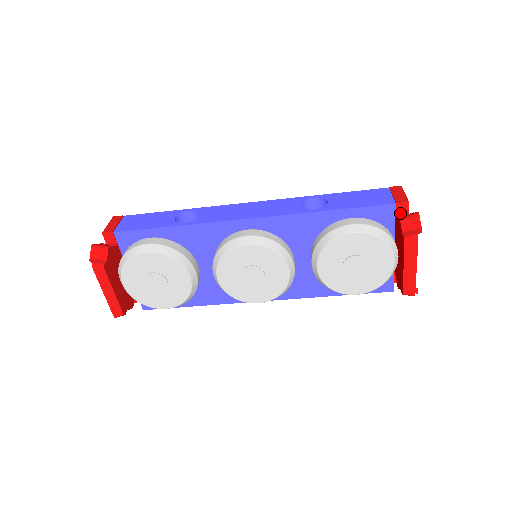
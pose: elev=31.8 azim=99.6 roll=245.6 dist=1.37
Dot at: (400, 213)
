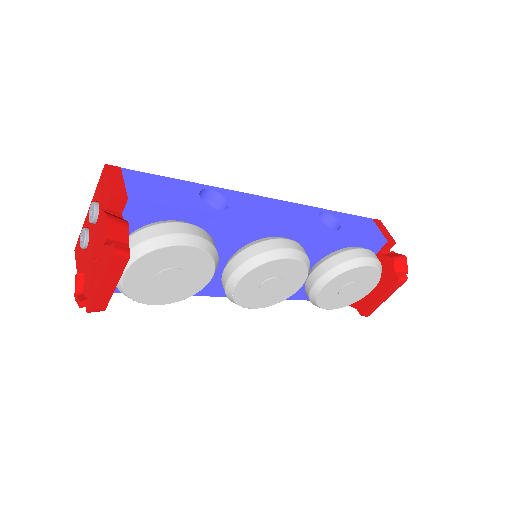
Dot at: (385, 249)
